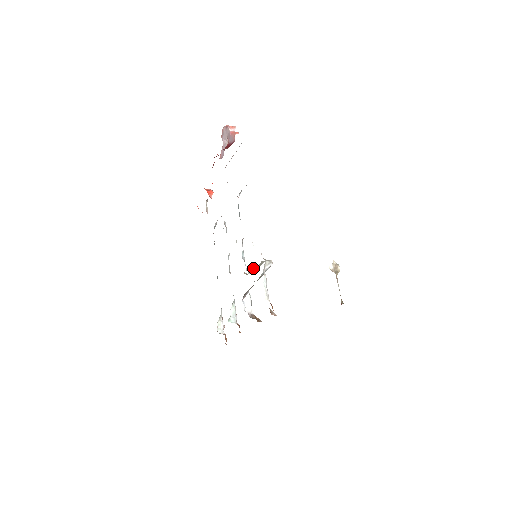
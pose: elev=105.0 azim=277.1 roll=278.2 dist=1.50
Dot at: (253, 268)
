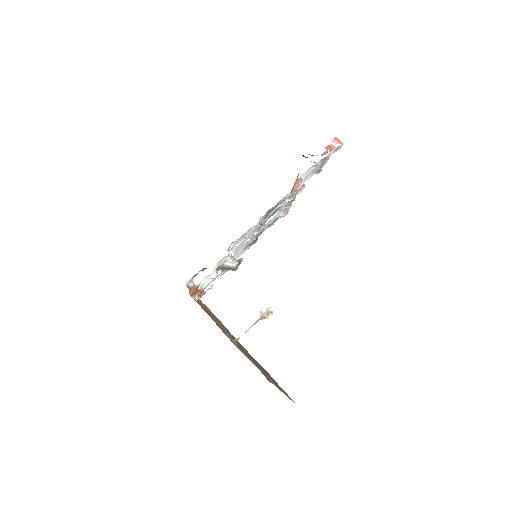
Dot at: occluded
